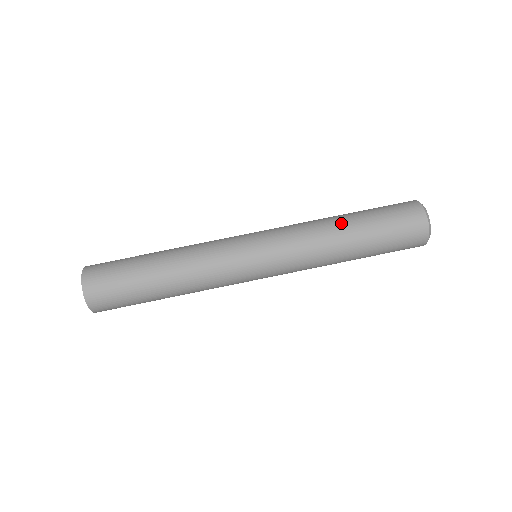
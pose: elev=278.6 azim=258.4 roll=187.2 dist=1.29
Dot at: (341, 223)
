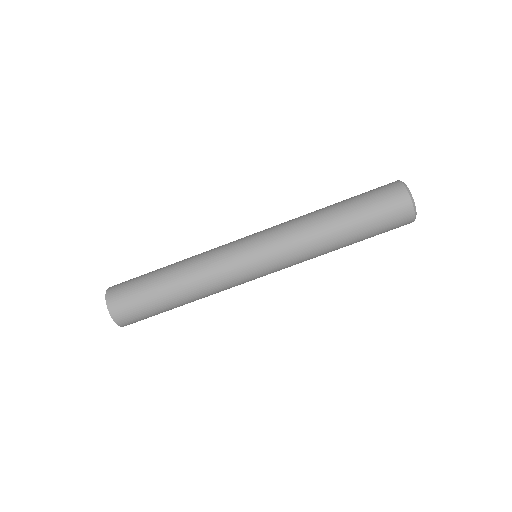
Dot at: (337, 238)
